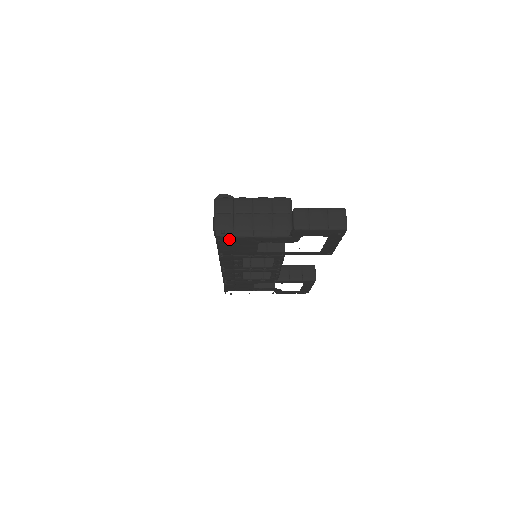
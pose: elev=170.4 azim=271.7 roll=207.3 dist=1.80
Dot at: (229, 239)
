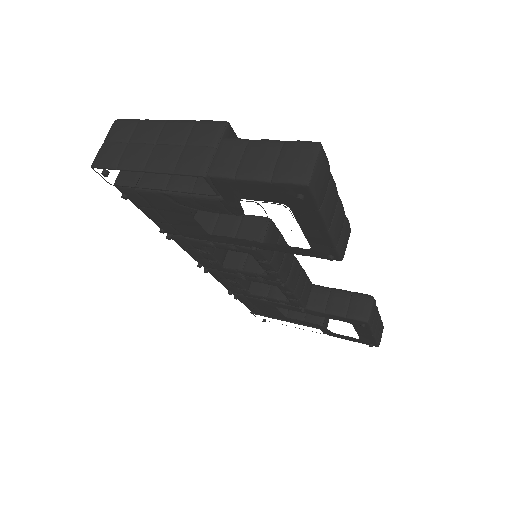
Dot at: (137, 195)
